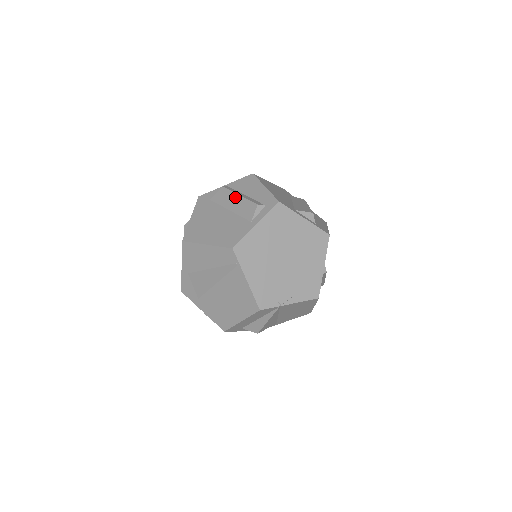
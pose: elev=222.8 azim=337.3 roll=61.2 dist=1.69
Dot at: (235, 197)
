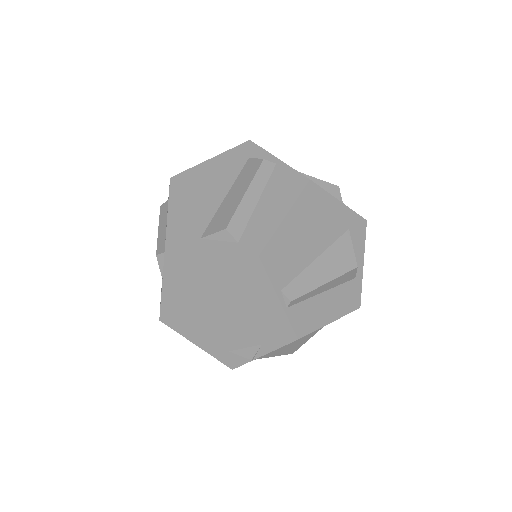
Dot at: occluded
